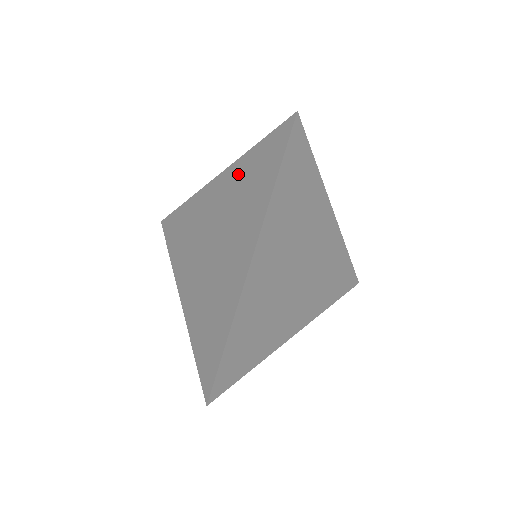
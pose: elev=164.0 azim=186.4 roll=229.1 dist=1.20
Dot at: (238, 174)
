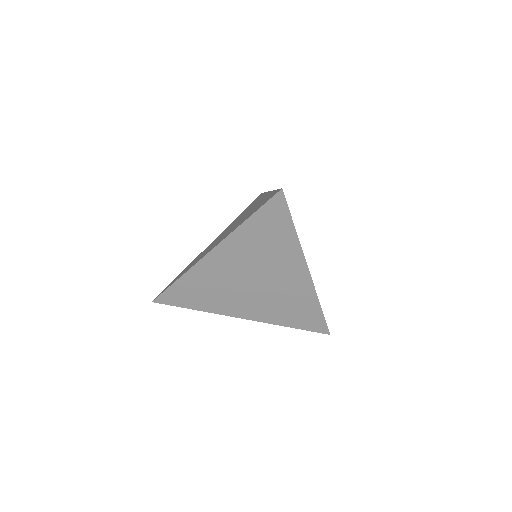
Dot at: (263, 199)
